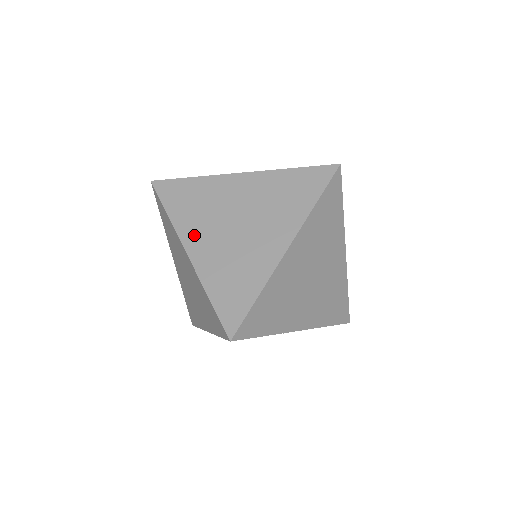
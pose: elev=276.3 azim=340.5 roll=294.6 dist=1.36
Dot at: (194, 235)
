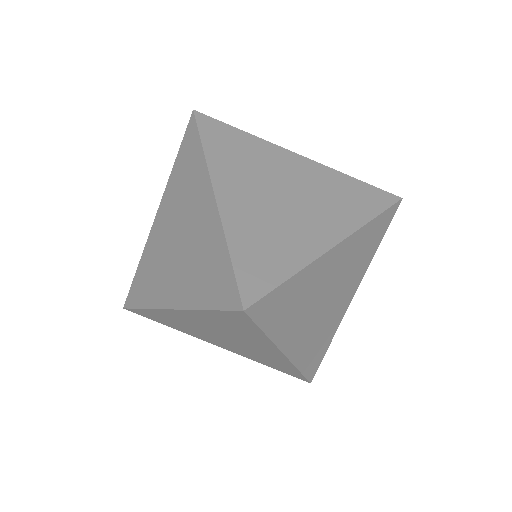
Dot at: (166, 207)
